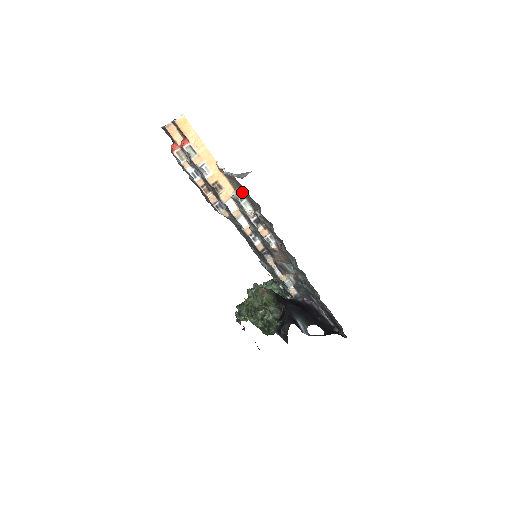
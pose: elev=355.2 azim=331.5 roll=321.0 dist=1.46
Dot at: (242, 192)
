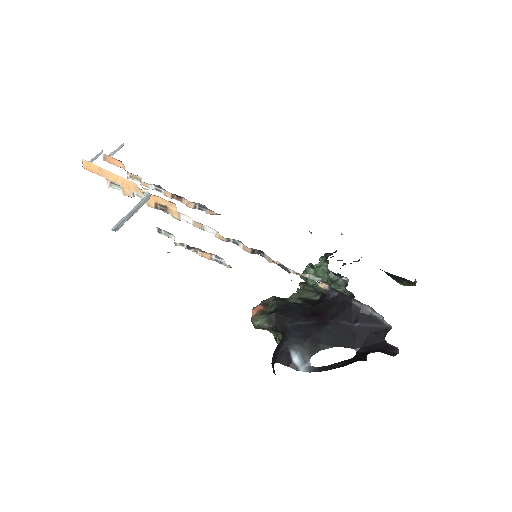
Dot at: occluded
